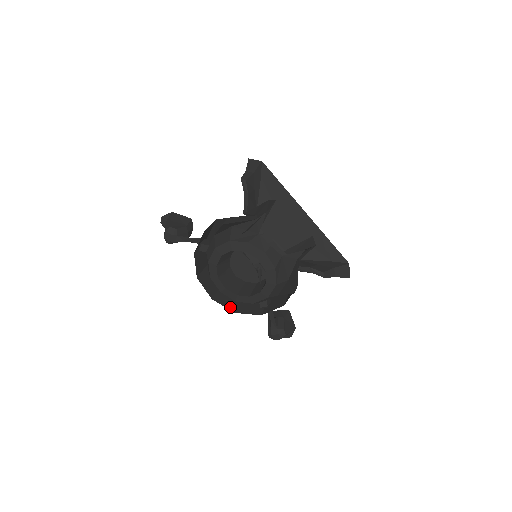
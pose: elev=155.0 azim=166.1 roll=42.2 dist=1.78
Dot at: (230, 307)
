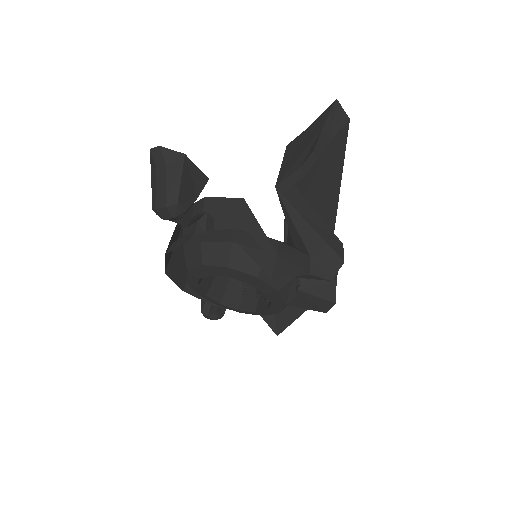
Dot at: (180, 281)
